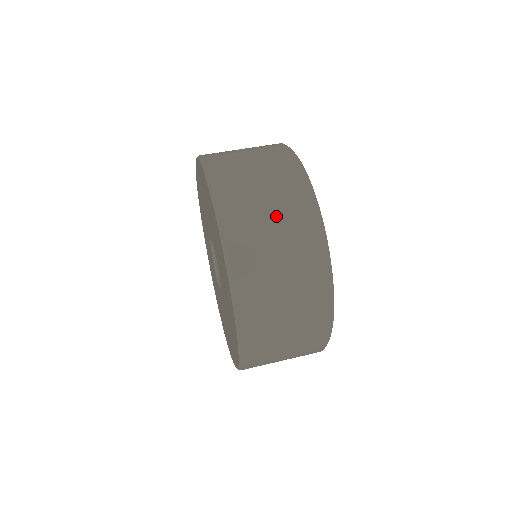
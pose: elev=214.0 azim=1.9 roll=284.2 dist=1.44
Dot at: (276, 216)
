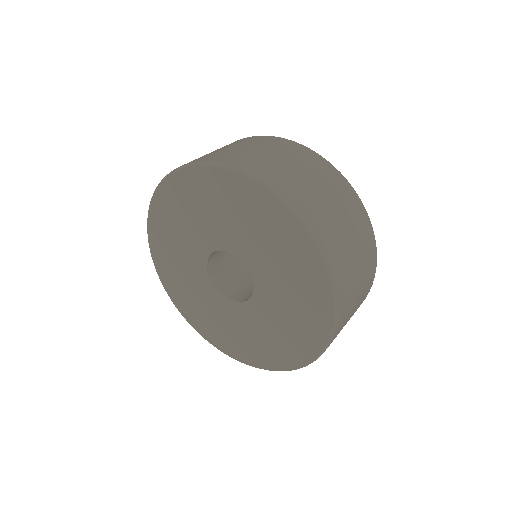
Dot at: (361, 281)
